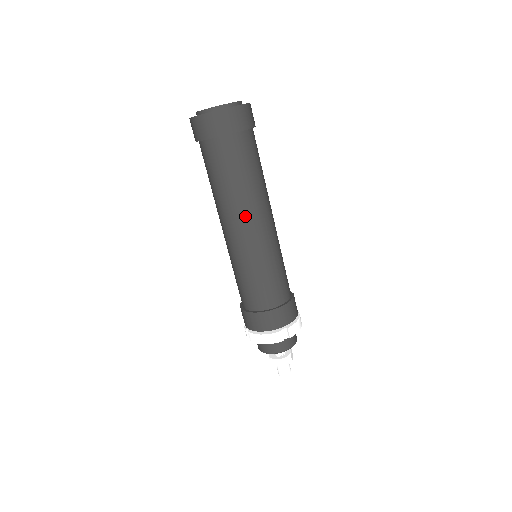
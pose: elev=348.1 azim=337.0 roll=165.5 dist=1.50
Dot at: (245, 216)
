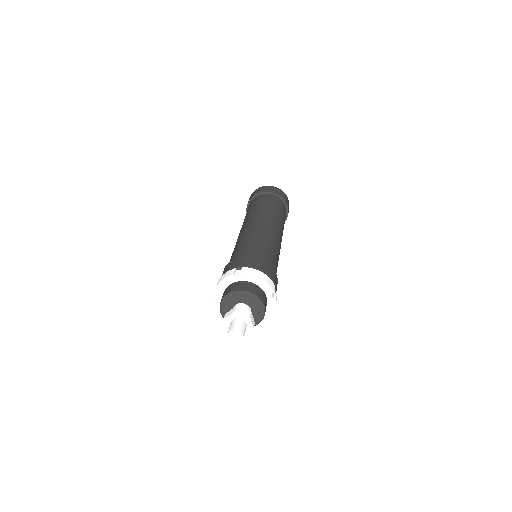
Dot at: (279, 226)
